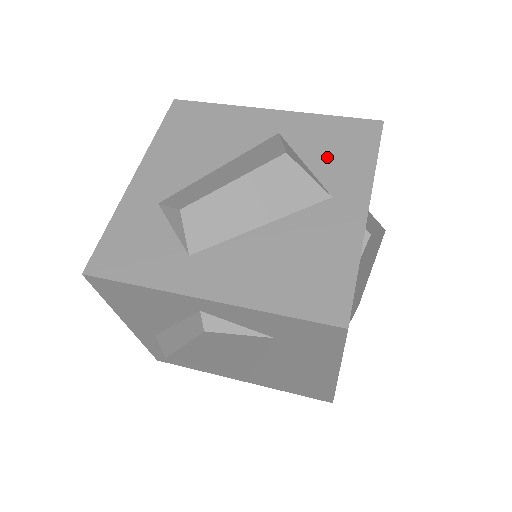
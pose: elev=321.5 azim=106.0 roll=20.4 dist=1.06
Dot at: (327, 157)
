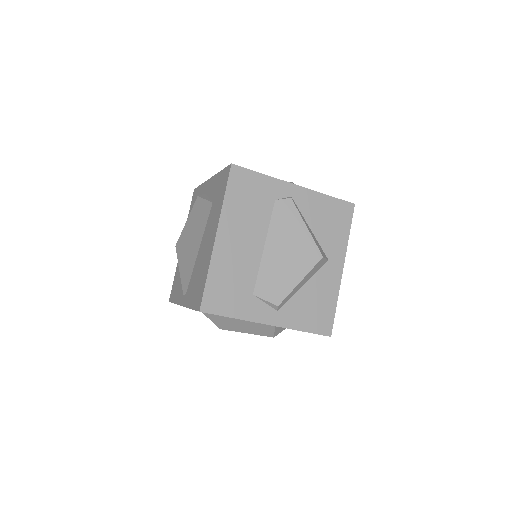
Dot at: occluded
